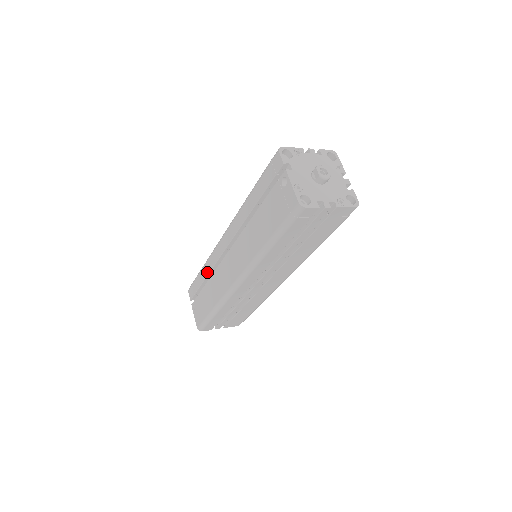
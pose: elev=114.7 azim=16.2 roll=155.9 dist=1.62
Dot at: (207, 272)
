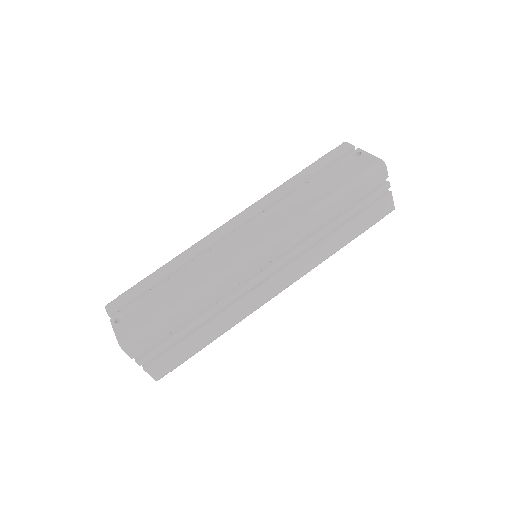
Dot at: (178, 264)
